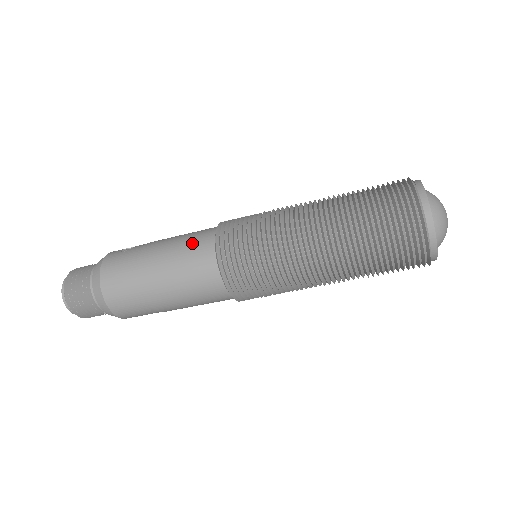
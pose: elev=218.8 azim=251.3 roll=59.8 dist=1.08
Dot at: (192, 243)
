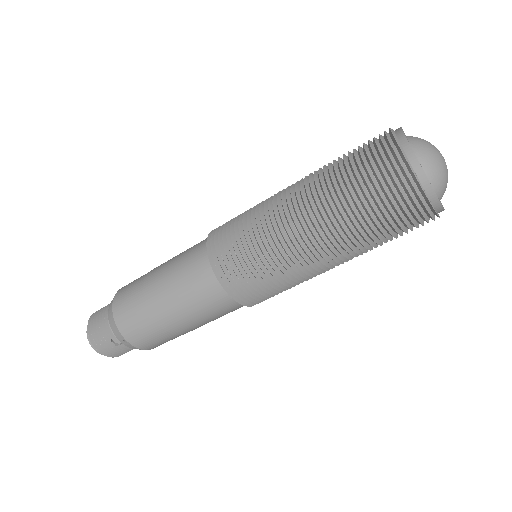
Dot at: occluded
